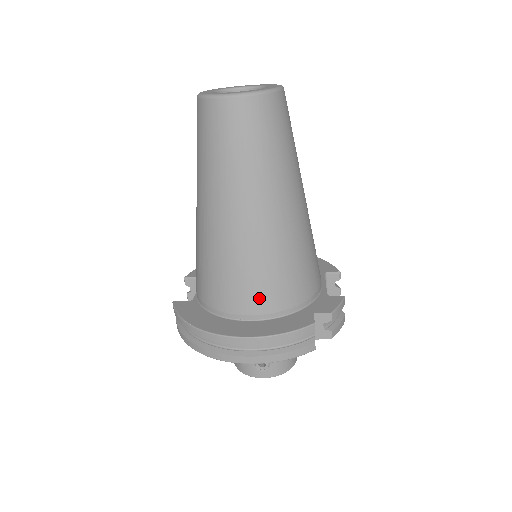
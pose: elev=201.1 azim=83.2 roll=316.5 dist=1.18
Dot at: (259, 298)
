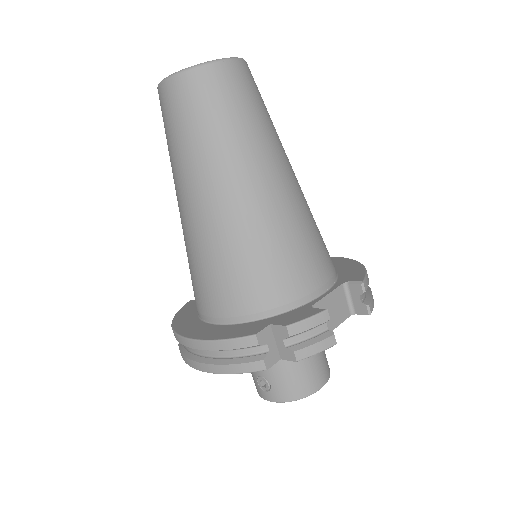
Dot at: (214, 298)
